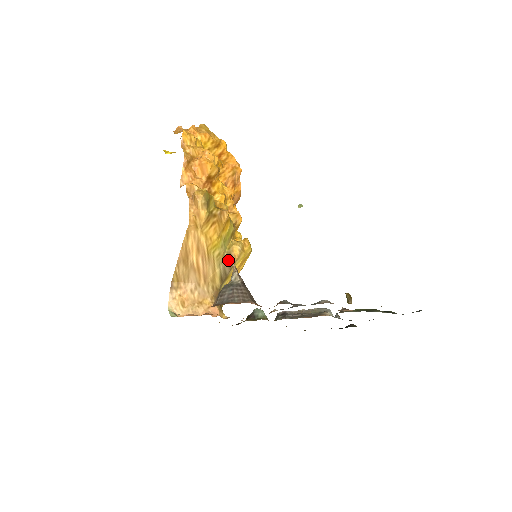
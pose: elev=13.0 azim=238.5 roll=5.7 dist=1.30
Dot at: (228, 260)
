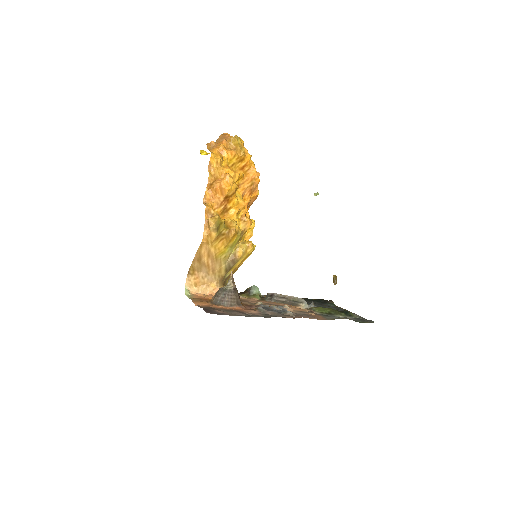
Dot at: (233, 259)
